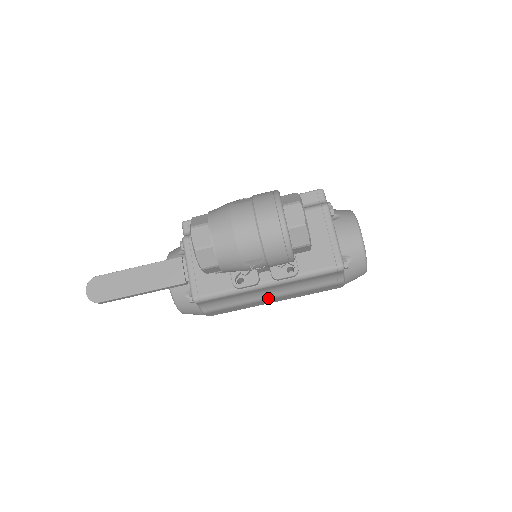
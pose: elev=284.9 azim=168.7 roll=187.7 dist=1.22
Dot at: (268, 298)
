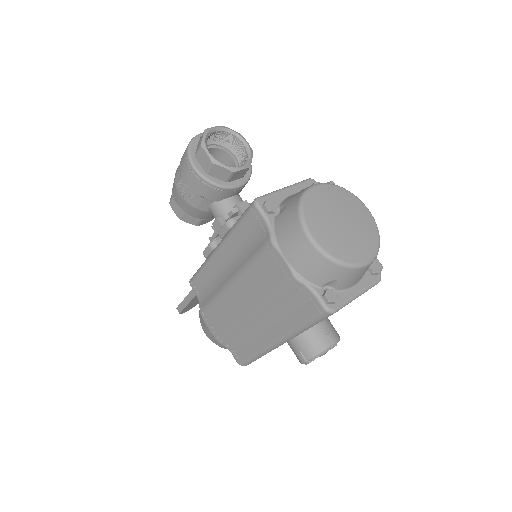
Dot at: (228, 284)
